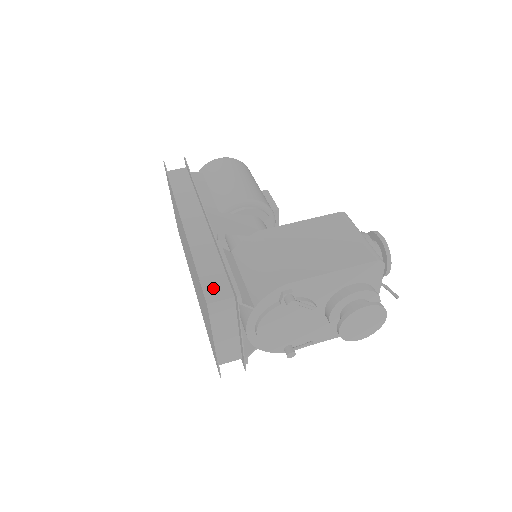
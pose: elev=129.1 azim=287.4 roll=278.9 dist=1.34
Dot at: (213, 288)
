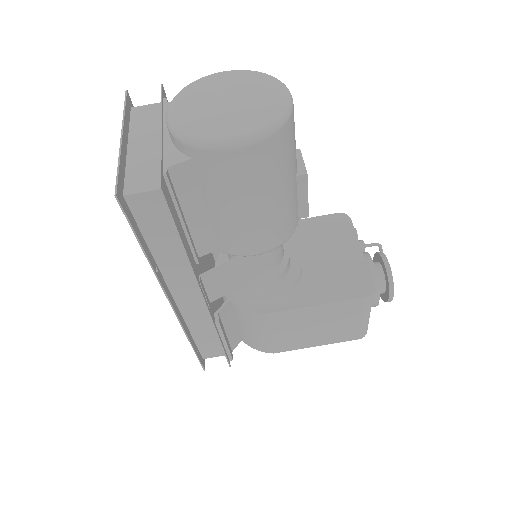
Dot at: (209, 351)
